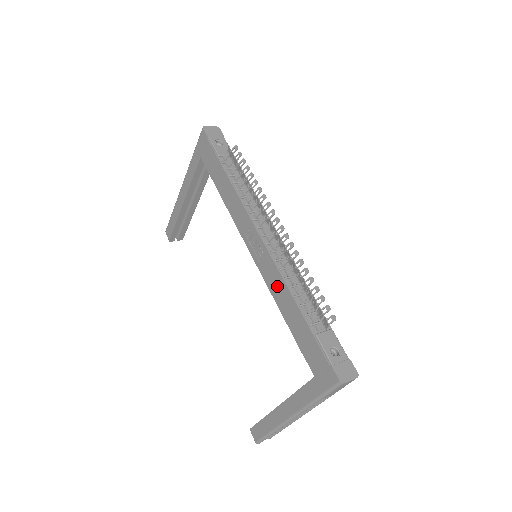
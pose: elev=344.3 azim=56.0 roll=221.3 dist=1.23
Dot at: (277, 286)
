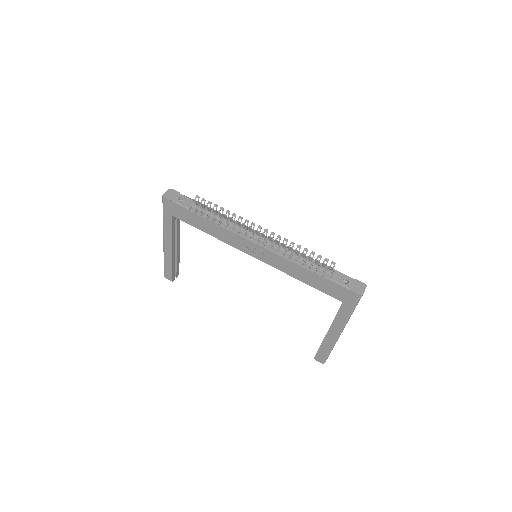
Dot at: (286, 266)
